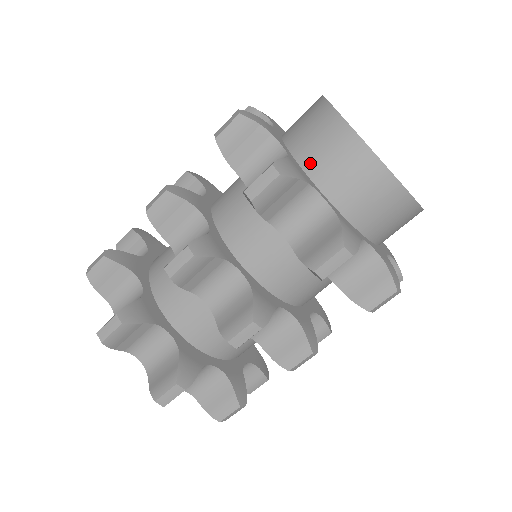
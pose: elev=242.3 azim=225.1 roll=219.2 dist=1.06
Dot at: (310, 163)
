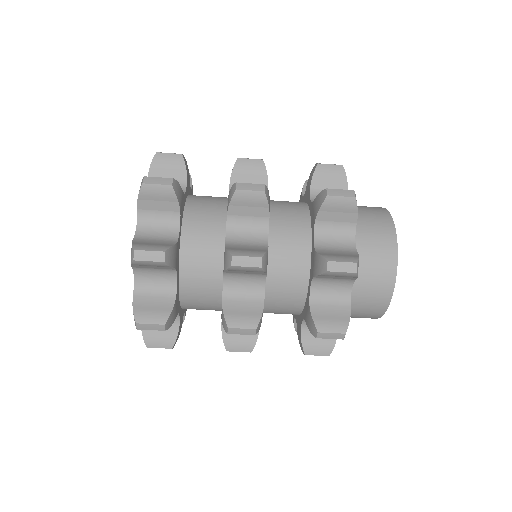
Dot at: (358, 221)
